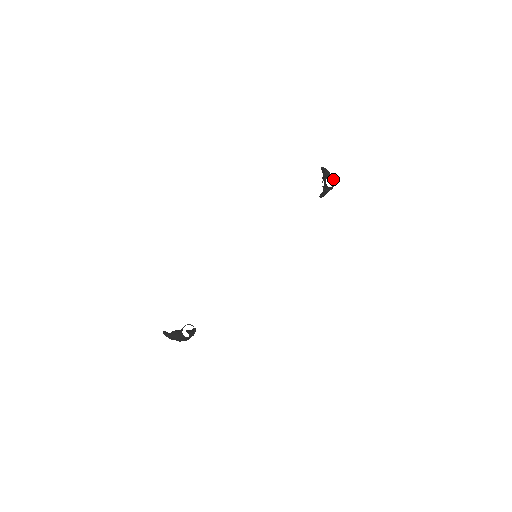
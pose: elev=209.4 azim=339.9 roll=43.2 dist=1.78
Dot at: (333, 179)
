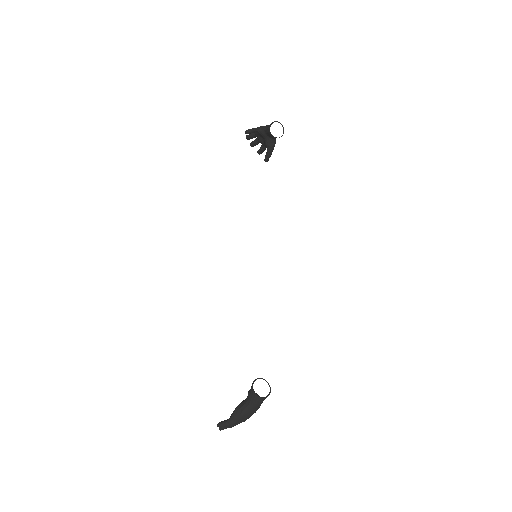
Dot at: (278, 122)
